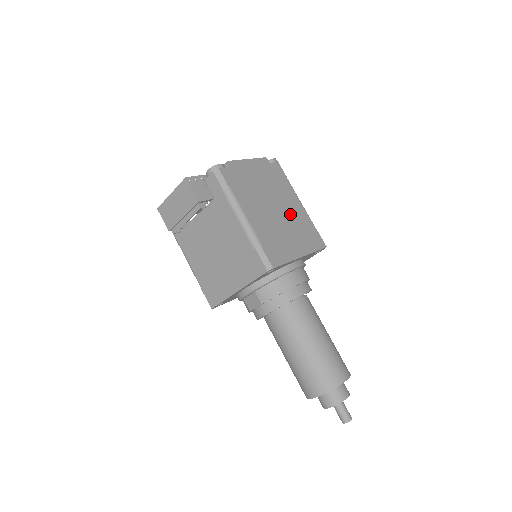
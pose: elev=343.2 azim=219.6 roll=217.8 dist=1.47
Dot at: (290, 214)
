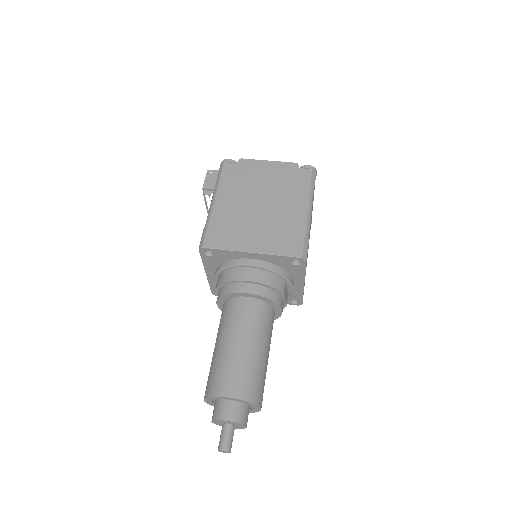
Dot at: (277, 214)
